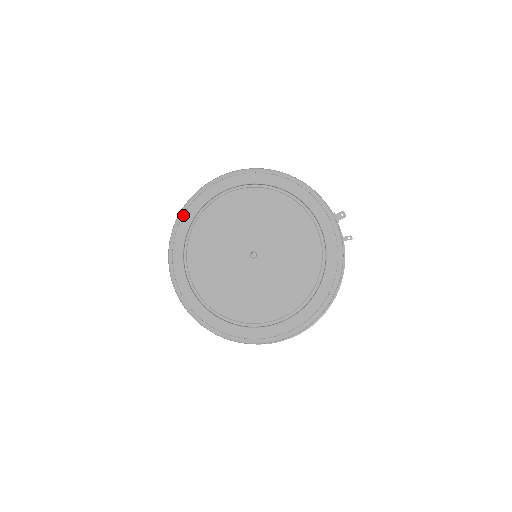
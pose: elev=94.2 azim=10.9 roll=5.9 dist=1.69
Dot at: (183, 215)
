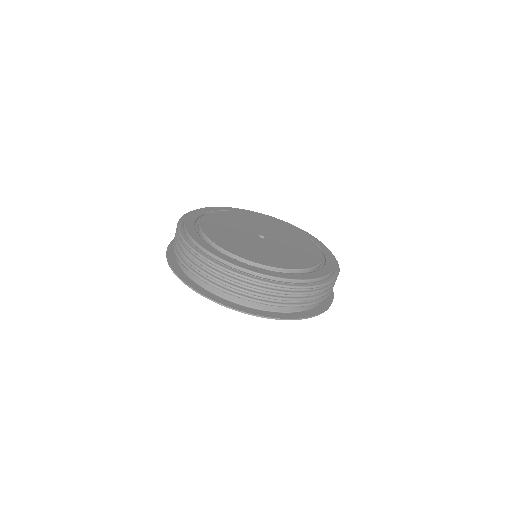
Dot at: (187, 233)
